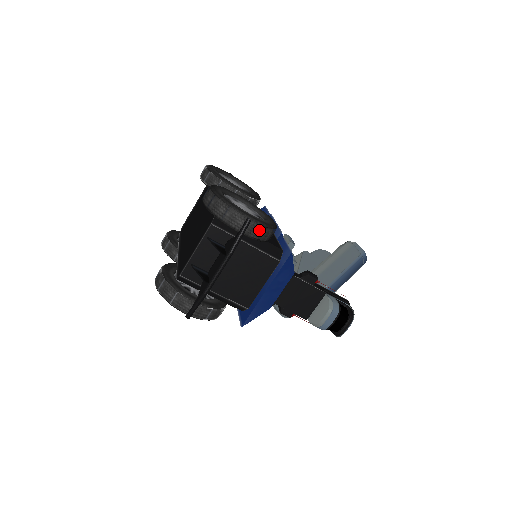
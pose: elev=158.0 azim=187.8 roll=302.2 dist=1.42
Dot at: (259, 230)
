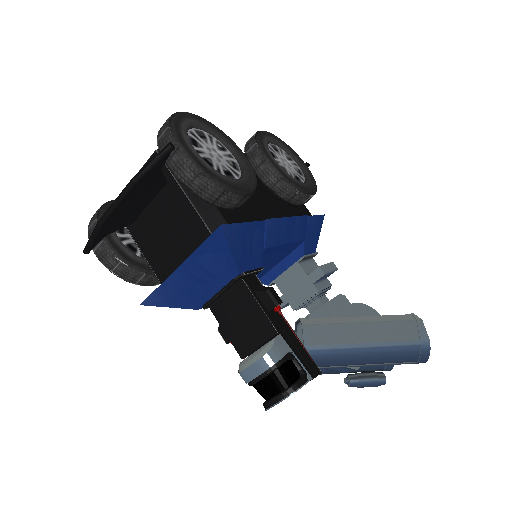
Dot at: (190, 173)
